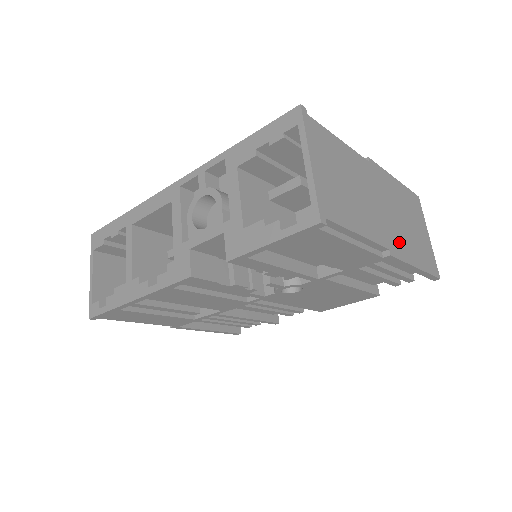
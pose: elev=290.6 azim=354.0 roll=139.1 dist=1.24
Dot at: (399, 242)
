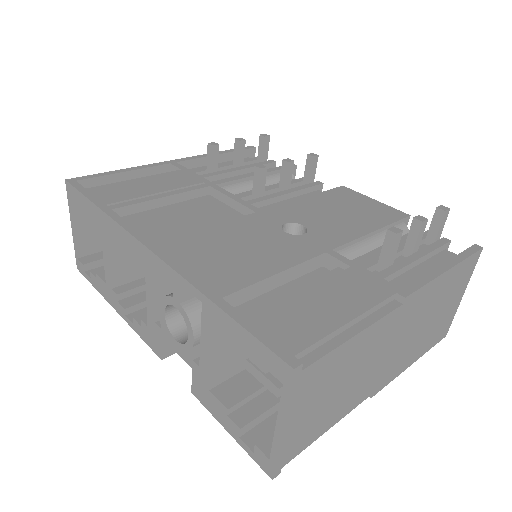
Dot at: (397, 365)
